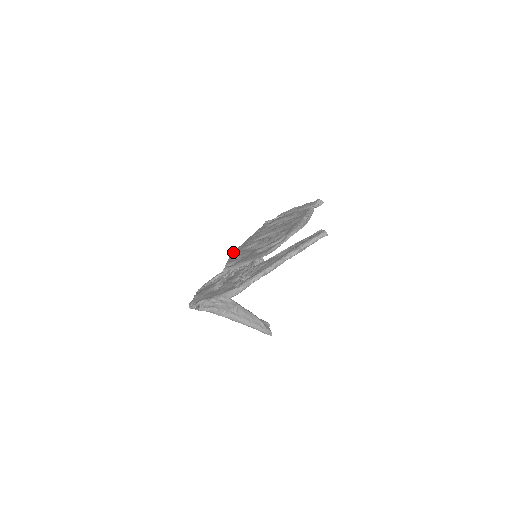
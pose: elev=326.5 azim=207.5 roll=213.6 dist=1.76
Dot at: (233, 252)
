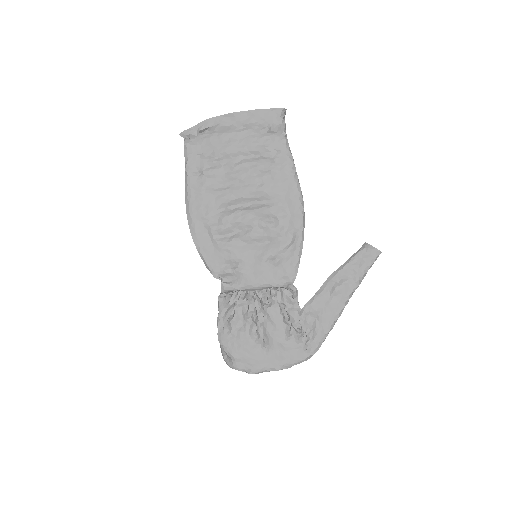
Dot at: (195, 237)
